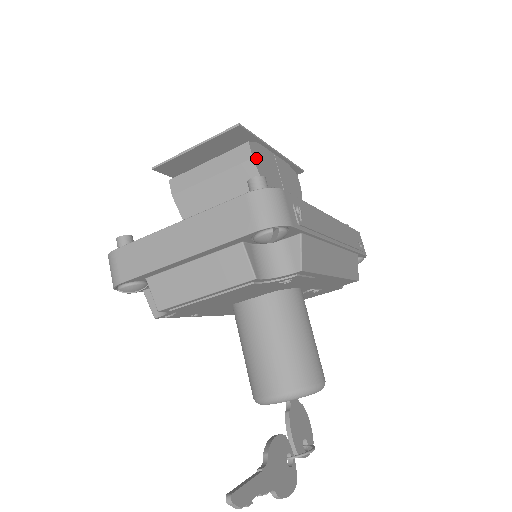
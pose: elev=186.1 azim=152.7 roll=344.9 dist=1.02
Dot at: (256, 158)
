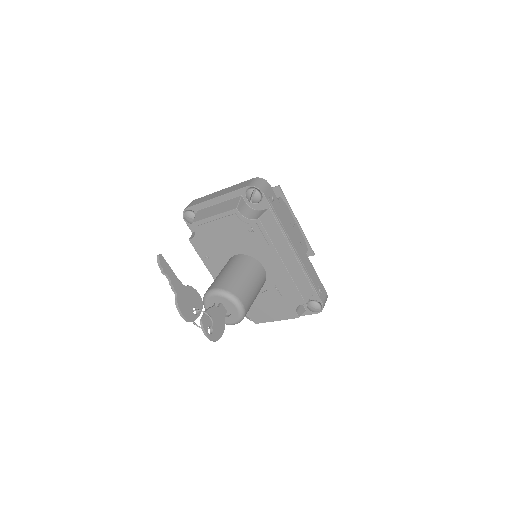
Dot at: occluded
